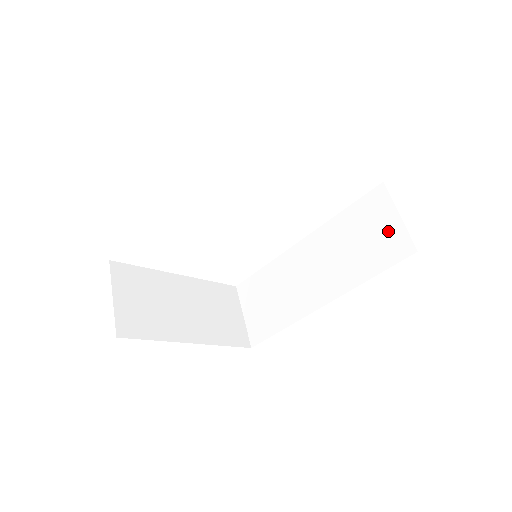
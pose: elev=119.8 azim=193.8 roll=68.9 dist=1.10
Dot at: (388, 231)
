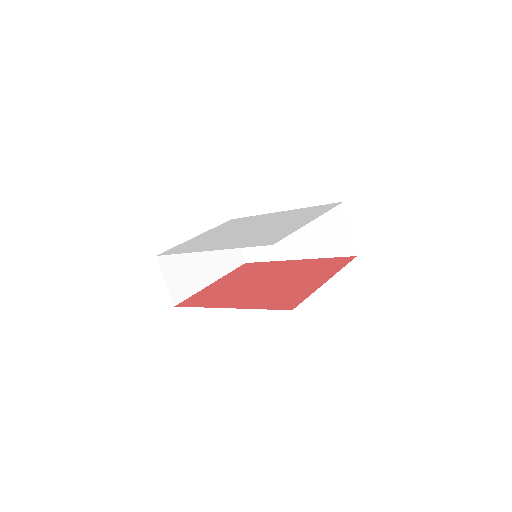
Dot at: (342, 236)
